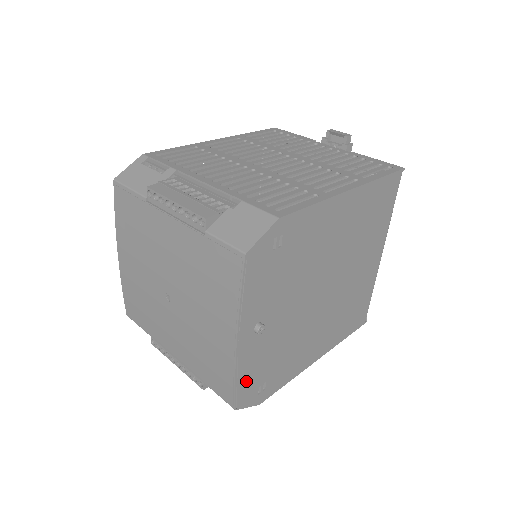
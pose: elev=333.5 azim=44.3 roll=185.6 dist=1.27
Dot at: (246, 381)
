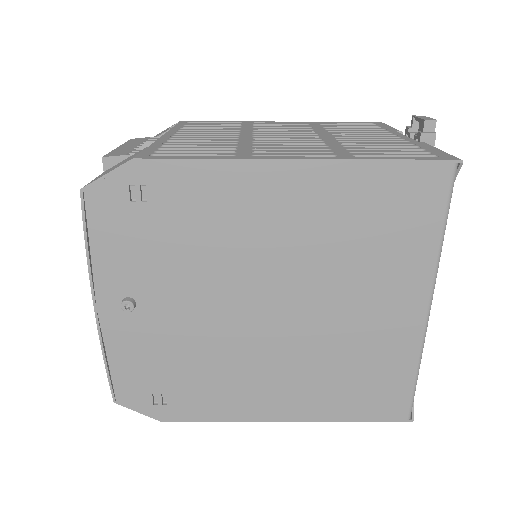
Dot at: (125, 371)
